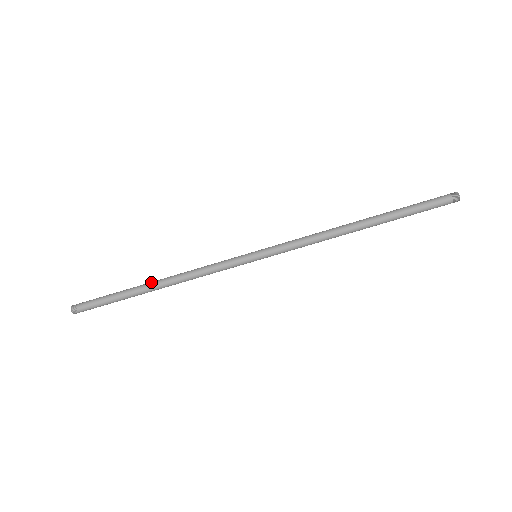
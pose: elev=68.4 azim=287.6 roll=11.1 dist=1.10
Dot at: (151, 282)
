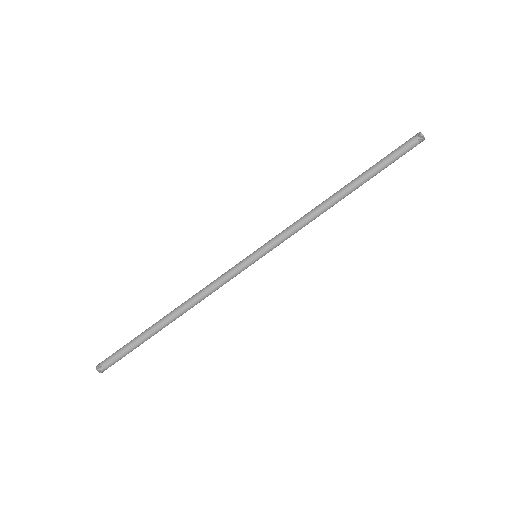
Dot at: (165, 316)
